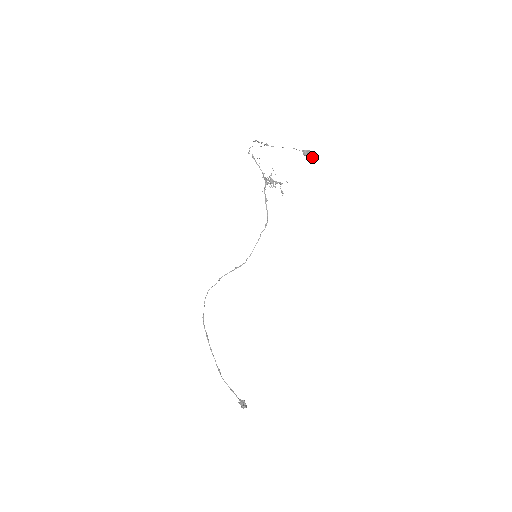
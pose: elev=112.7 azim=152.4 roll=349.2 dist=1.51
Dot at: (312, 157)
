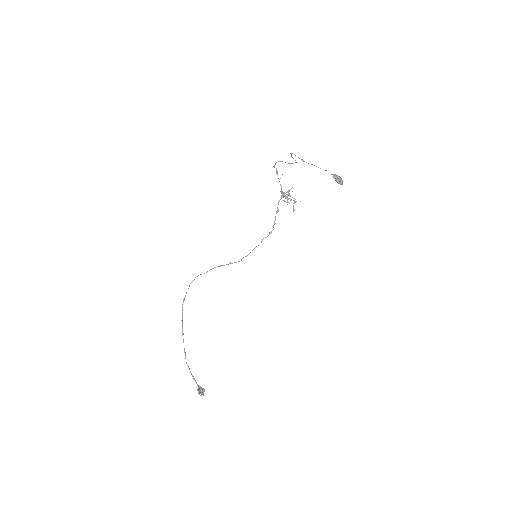
Dot at: (340, 182)
